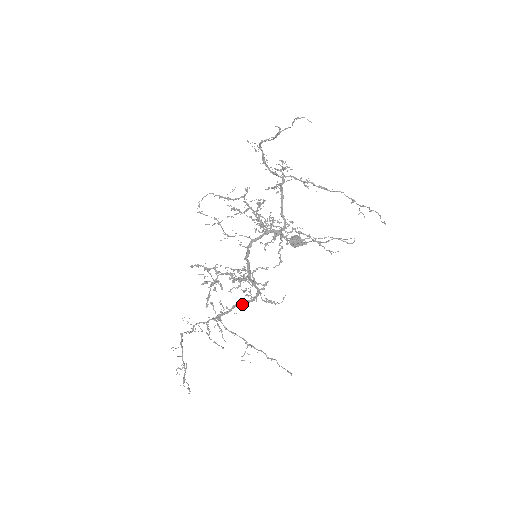
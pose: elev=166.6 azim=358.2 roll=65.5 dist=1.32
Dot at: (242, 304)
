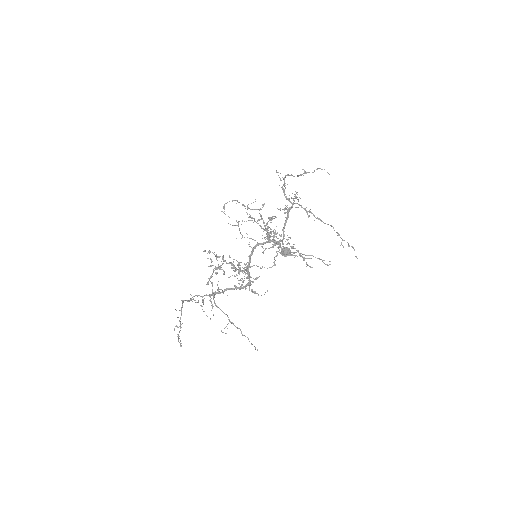
Dot at: (233, 289)
